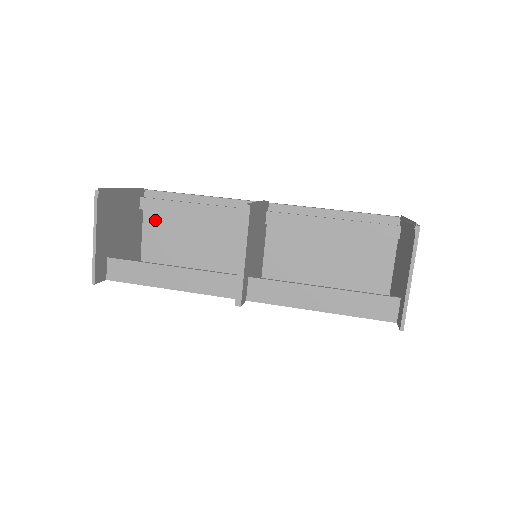
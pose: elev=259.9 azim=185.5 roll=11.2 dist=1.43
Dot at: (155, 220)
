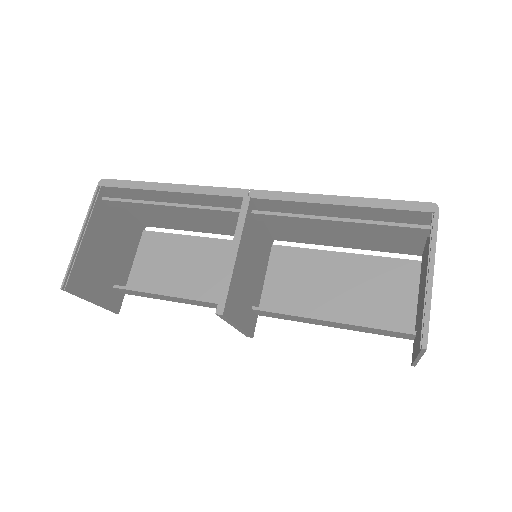
Dot at: occluded
